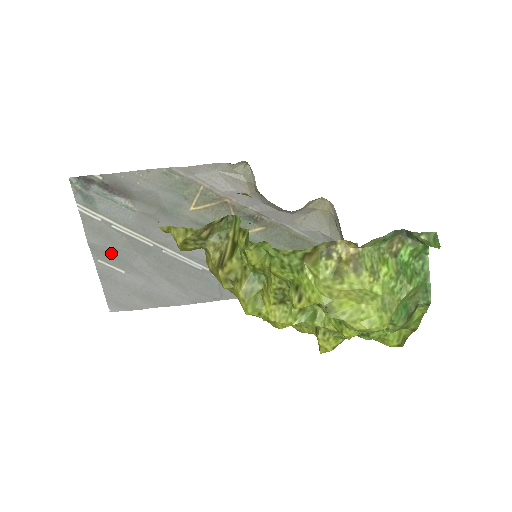
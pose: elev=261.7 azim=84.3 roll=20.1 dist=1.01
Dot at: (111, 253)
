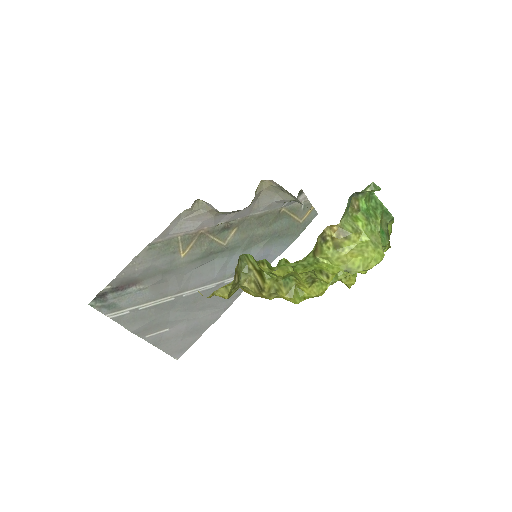
Dot at: (151, 325)
